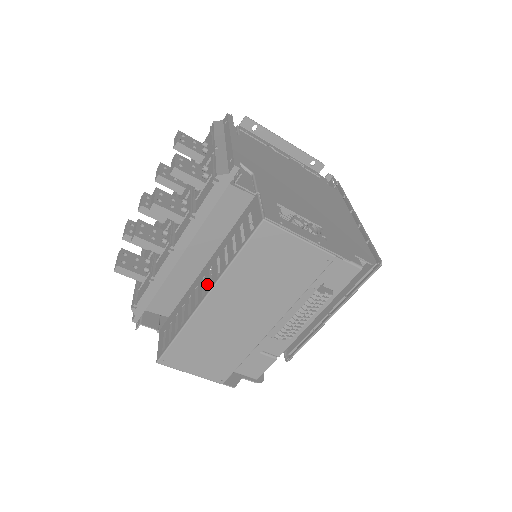
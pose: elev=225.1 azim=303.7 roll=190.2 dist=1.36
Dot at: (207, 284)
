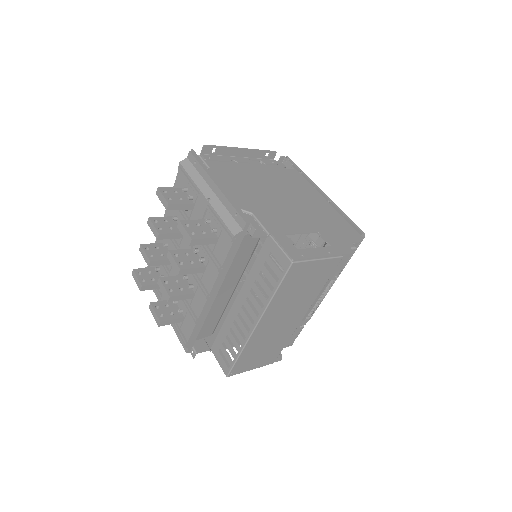
Dot at: (252, 313)
